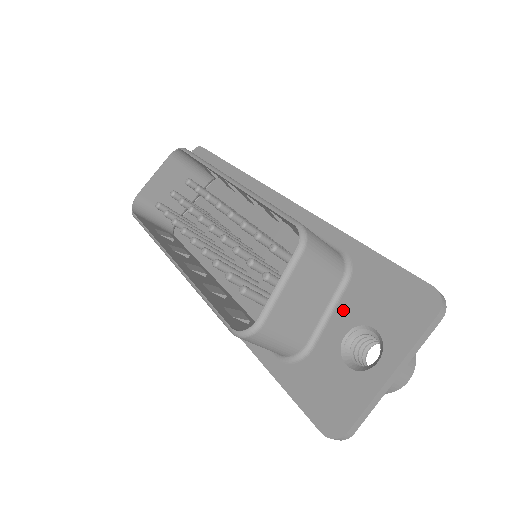
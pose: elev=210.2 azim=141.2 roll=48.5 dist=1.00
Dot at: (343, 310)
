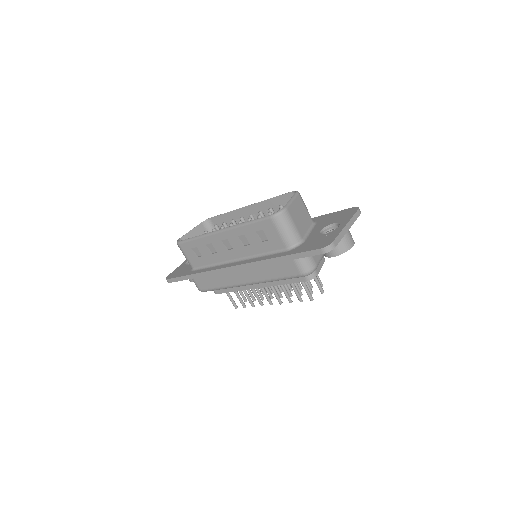
Dot at: (317, 228)
